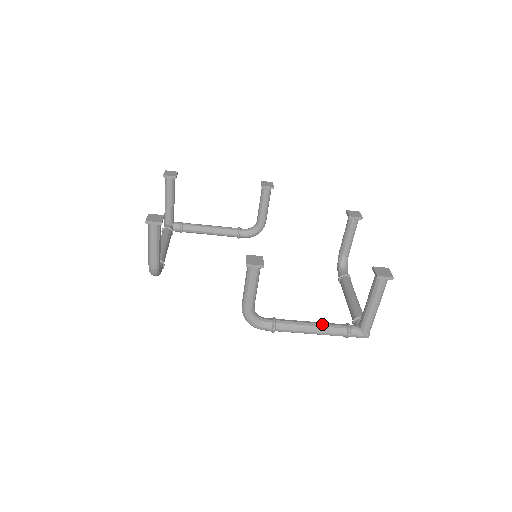
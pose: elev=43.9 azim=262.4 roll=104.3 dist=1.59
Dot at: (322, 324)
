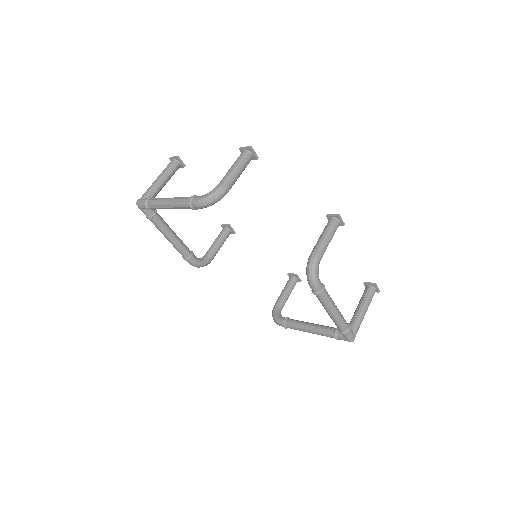
Dot at: occluded
